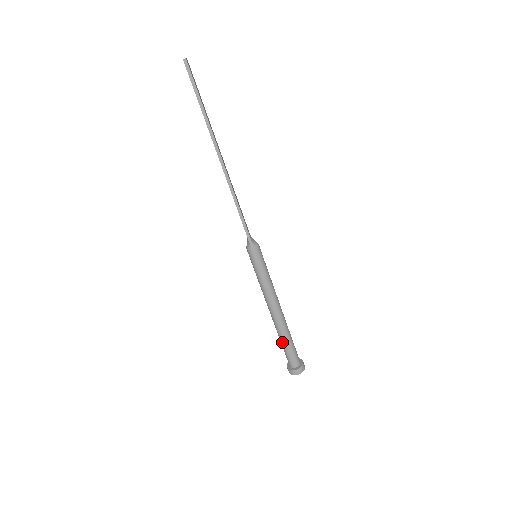
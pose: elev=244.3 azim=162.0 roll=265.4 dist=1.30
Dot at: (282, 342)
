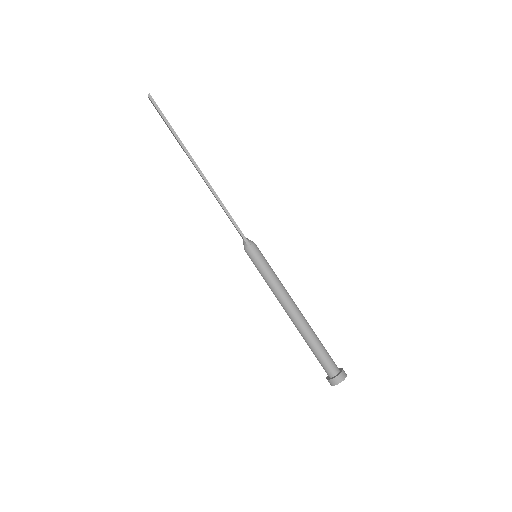
Dot at: (311, 347)
